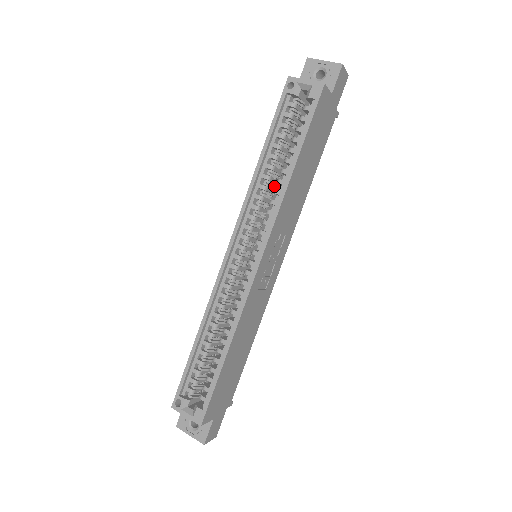
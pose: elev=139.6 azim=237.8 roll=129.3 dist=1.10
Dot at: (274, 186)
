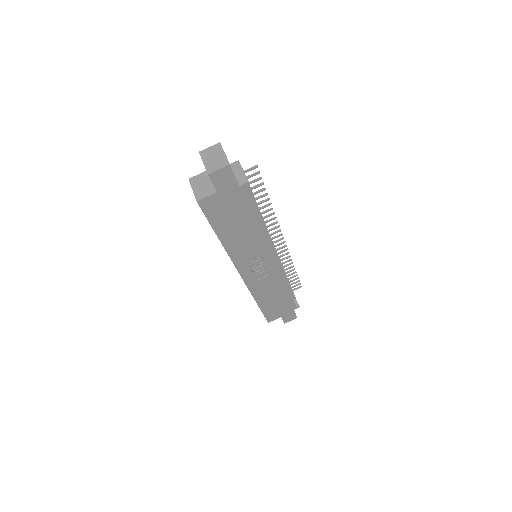
Dot at: occluded
